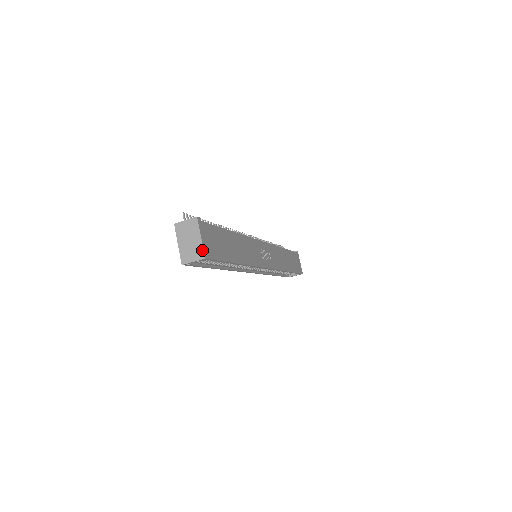
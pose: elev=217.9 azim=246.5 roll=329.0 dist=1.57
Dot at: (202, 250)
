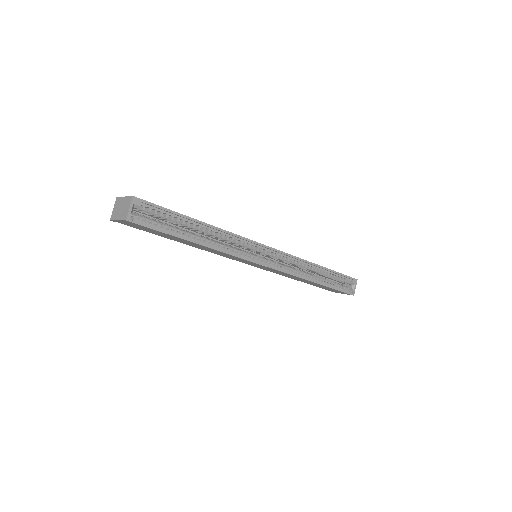
Dot at: (129, 198)
